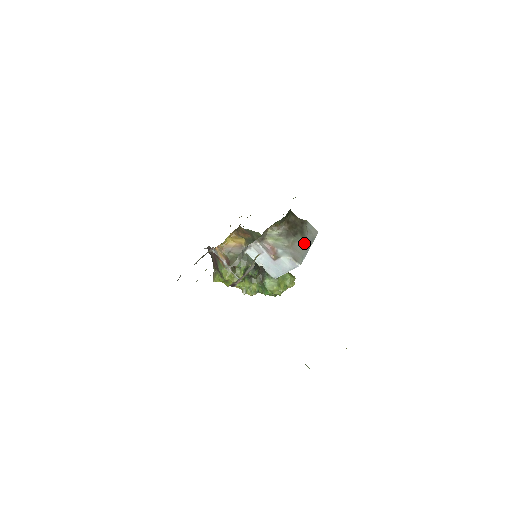
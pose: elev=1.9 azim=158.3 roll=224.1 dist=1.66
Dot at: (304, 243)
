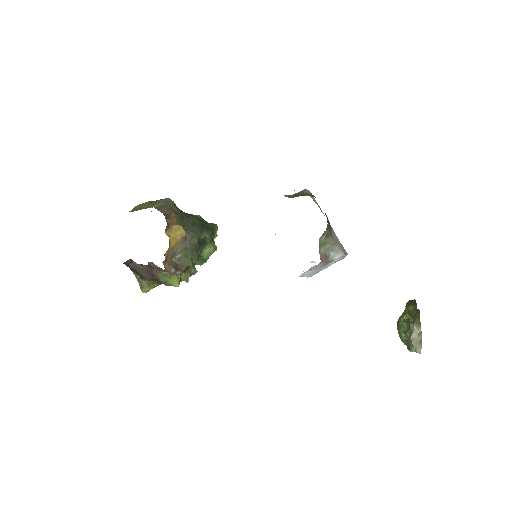
Dot at: occluded
